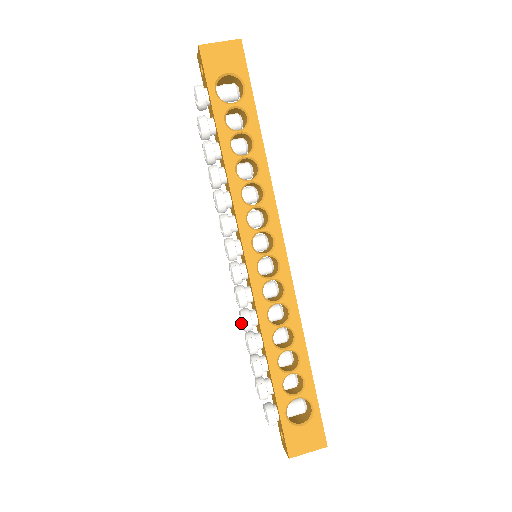
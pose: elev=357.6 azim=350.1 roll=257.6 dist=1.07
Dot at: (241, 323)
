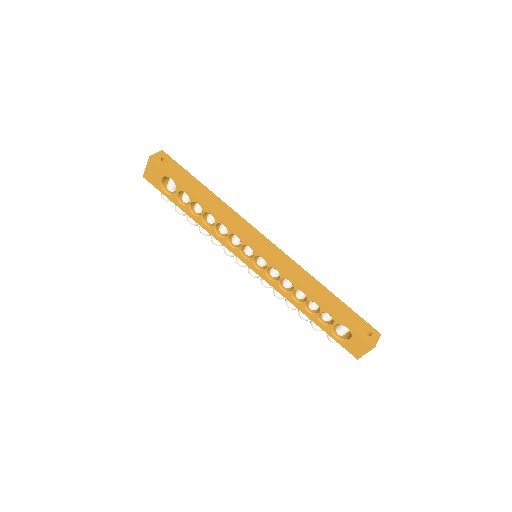
Dot at: occluded
